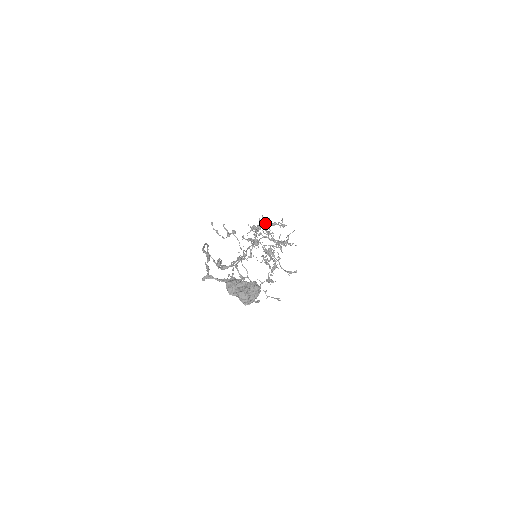
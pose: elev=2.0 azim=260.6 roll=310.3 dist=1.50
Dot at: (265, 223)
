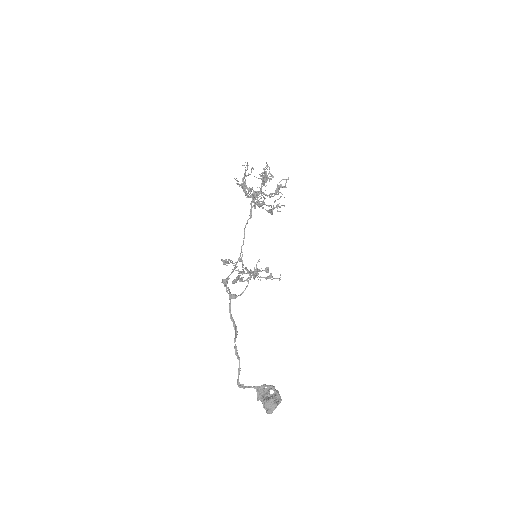
Dot at: (265, 172)
